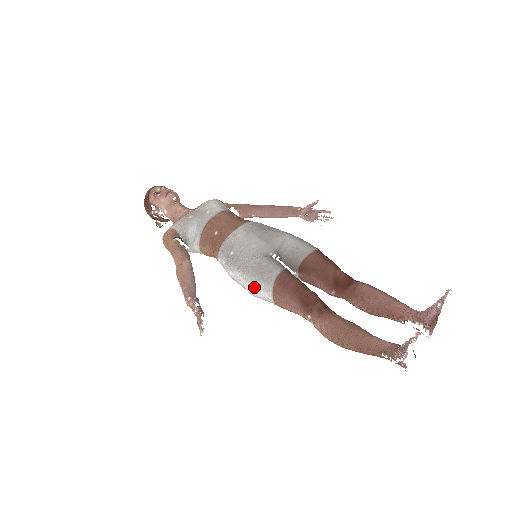
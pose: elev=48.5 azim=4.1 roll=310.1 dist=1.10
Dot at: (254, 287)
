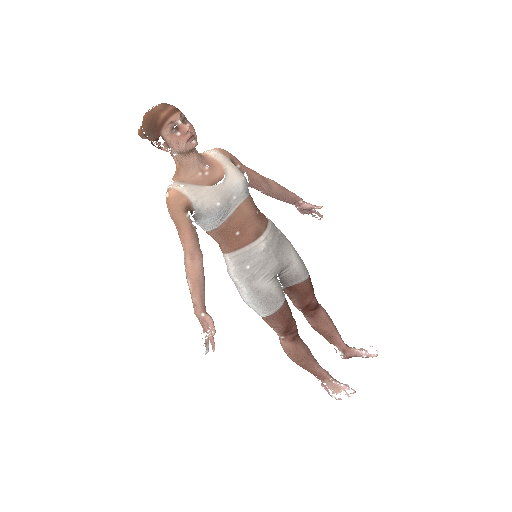
Dot at: (254, 305)
